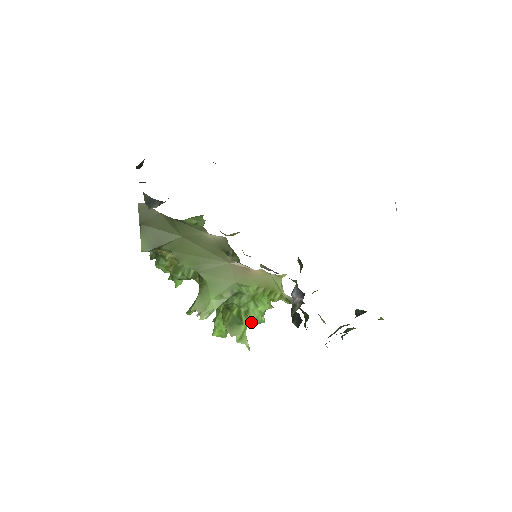
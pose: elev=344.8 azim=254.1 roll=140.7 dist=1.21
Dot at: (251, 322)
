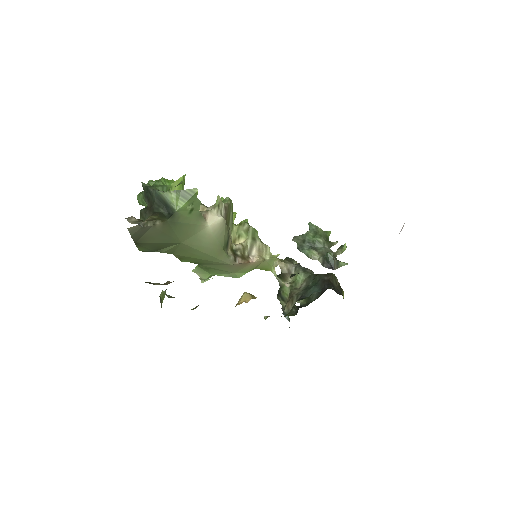
Dot at: occluded
